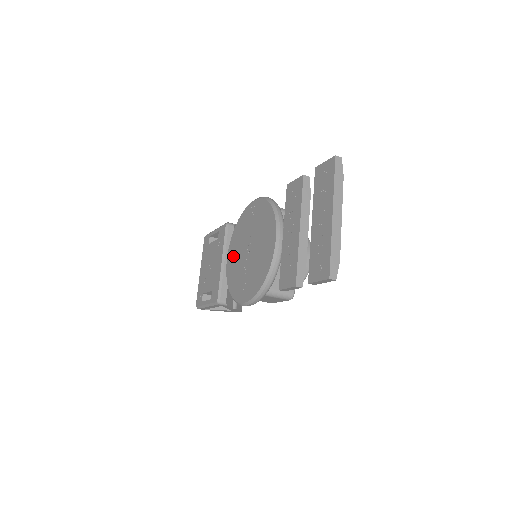
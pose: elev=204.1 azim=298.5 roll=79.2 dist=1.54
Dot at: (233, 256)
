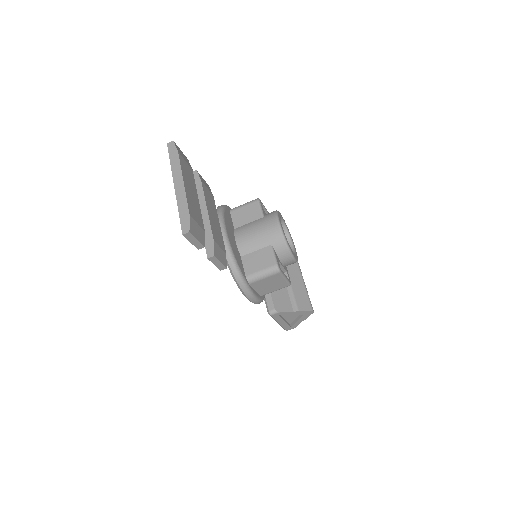
Dot at: occluded
